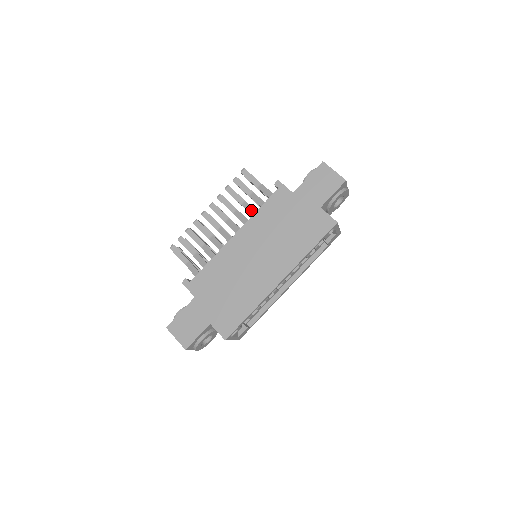
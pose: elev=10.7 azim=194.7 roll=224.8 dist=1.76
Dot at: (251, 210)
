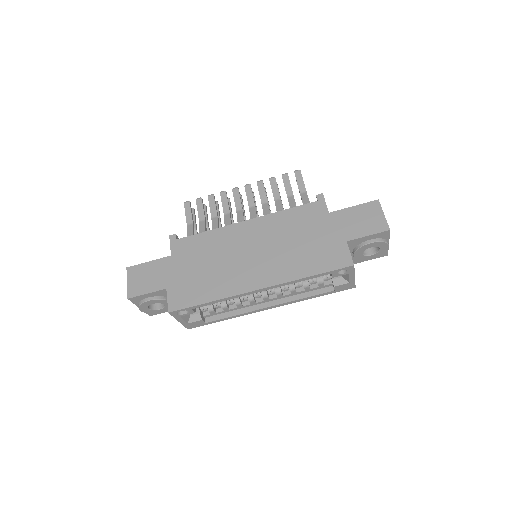
Dot at: (280, 209)
